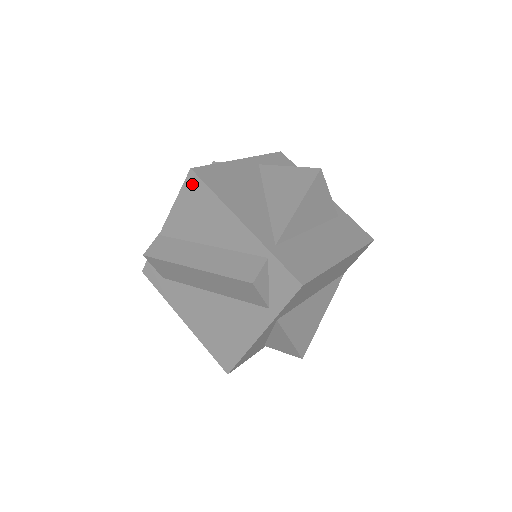
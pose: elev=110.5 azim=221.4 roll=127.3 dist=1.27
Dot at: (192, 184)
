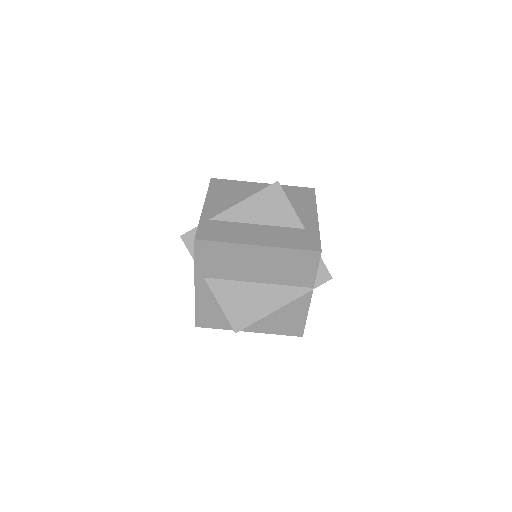
Dot at: occluded
